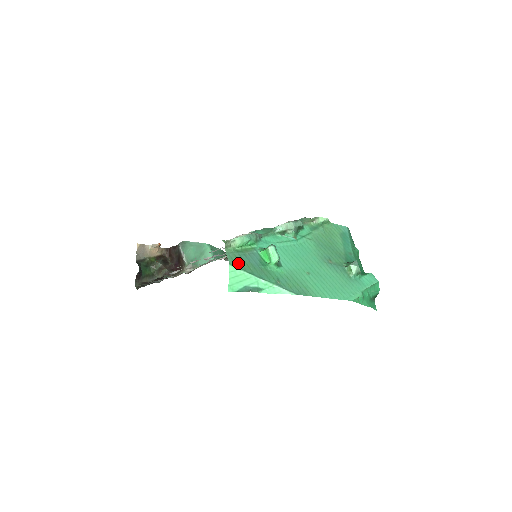
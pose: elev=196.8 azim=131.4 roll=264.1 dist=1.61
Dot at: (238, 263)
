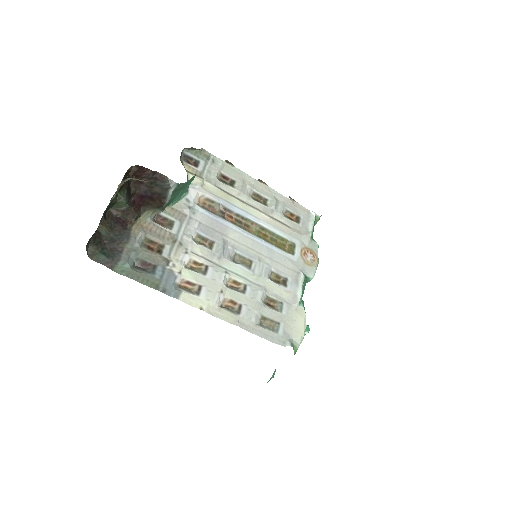
Dot at: occluded
